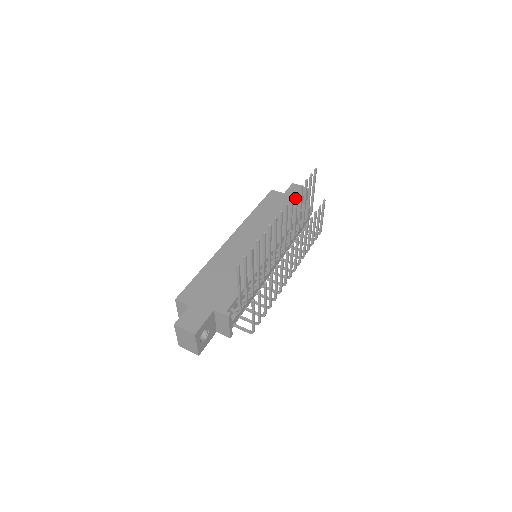
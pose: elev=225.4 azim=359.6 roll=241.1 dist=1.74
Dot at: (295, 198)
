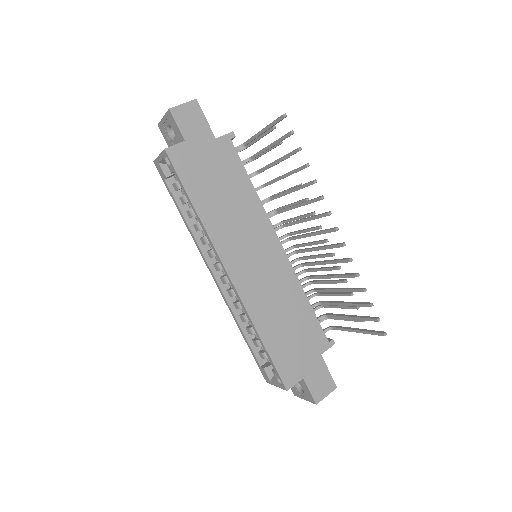
Dot at: occluded
